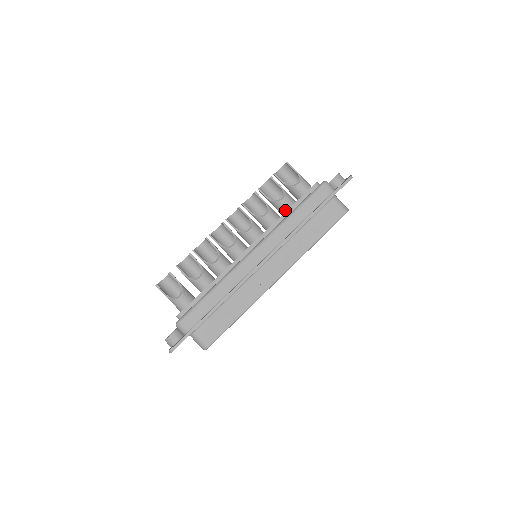
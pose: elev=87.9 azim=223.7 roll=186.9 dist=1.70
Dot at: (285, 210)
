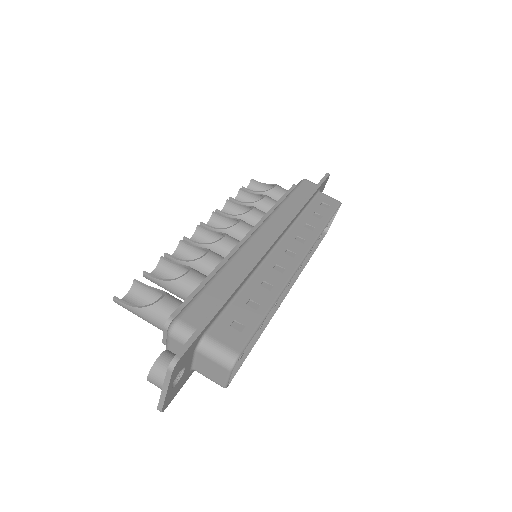
Dot at: occluded
